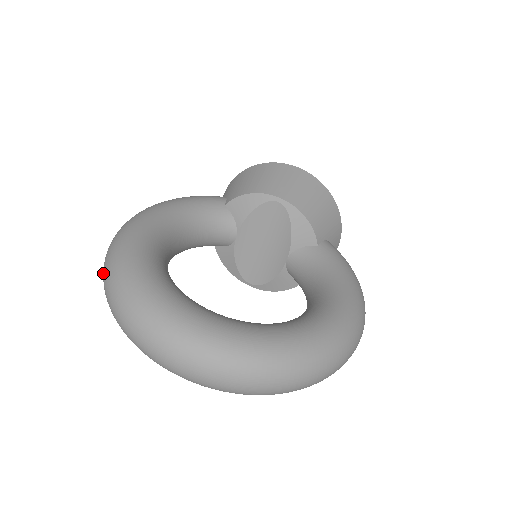
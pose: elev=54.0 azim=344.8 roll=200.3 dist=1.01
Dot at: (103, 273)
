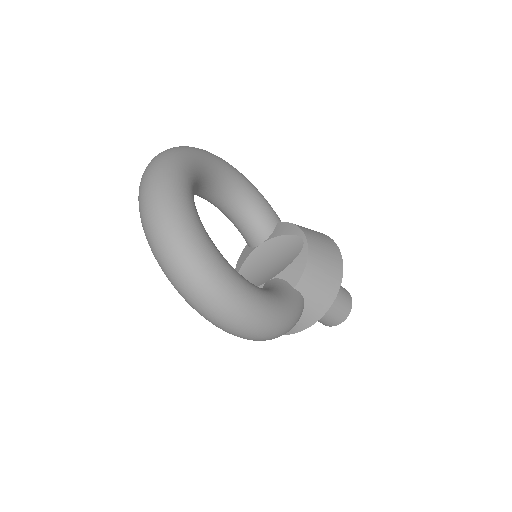
Dot at: occluded
